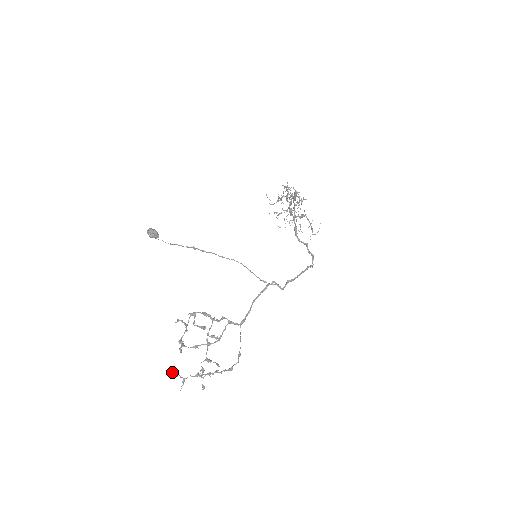
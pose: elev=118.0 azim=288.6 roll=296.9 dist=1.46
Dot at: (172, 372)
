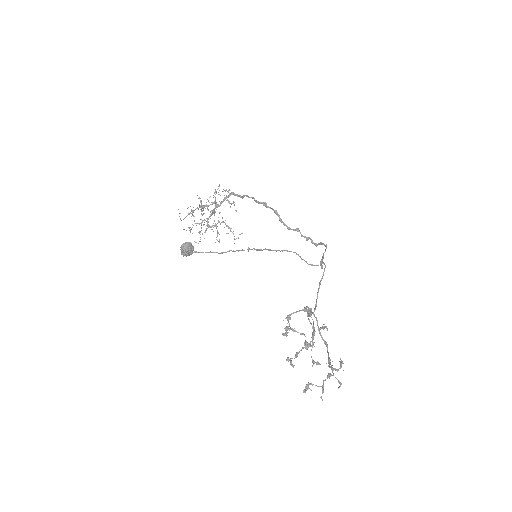
Dot at: (306, 388)
